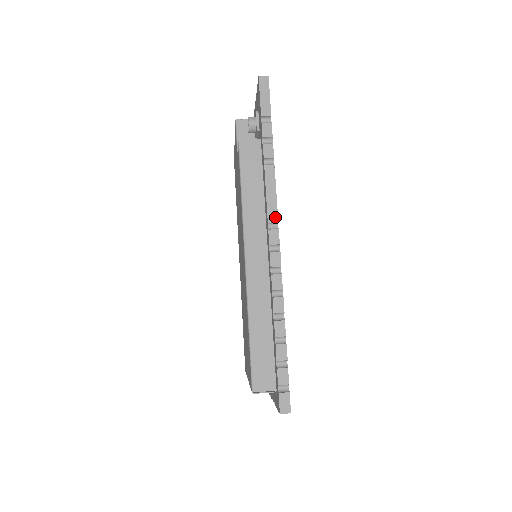
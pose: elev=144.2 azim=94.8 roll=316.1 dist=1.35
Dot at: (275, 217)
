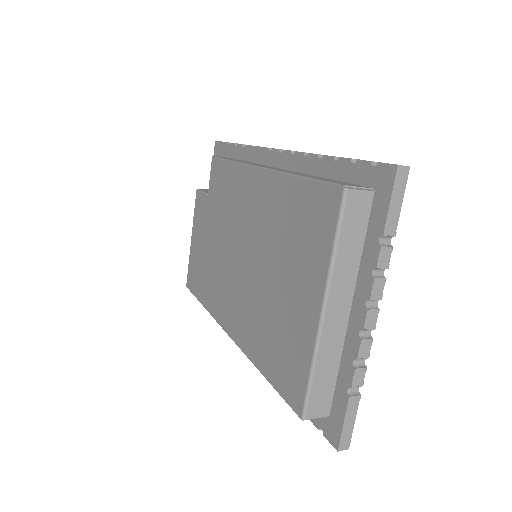
Dot at: occluded
